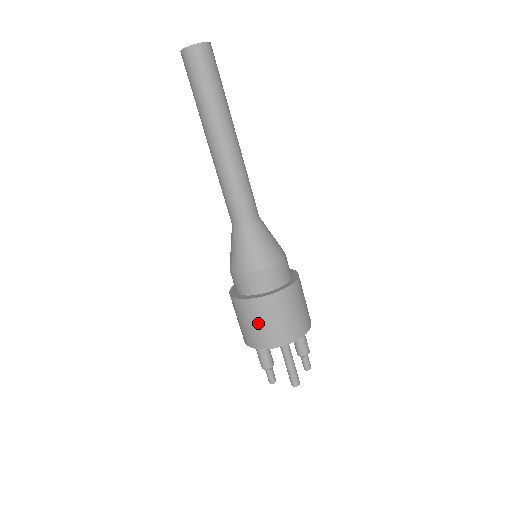
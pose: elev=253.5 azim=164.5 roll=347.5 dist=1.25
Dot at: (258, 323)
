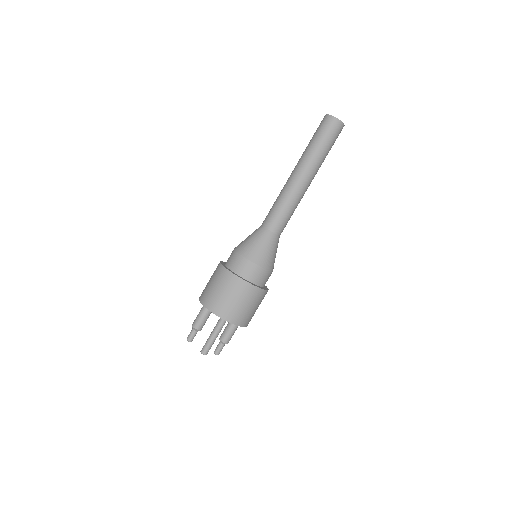
Dot at: (223, 292)
